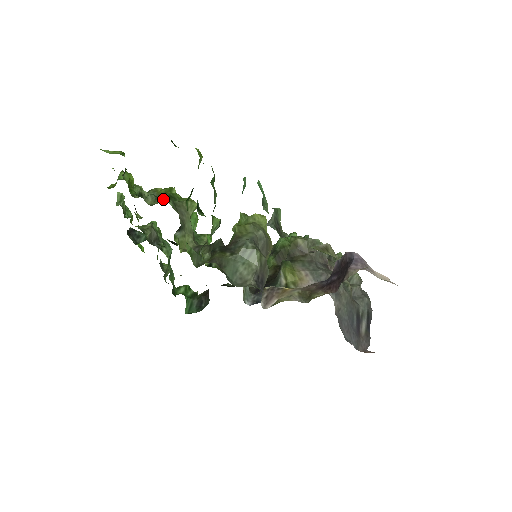
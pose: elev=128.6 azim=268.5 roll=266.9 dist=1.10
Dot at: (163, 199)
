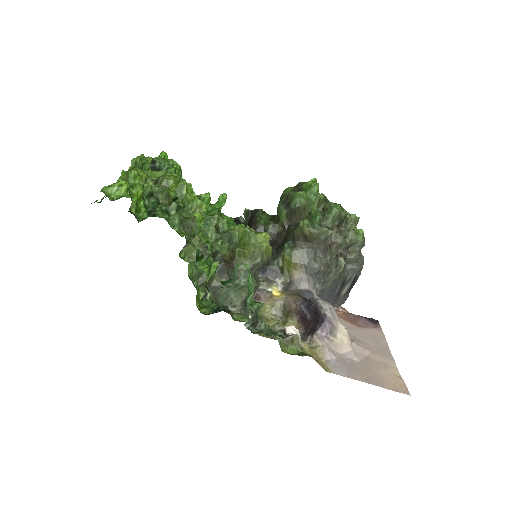
Dot at: (171, 210)
